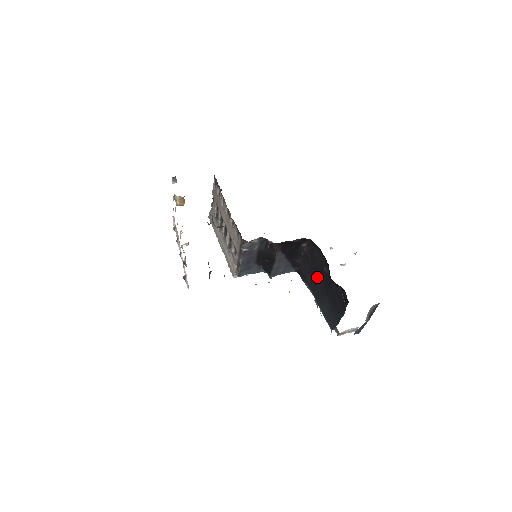
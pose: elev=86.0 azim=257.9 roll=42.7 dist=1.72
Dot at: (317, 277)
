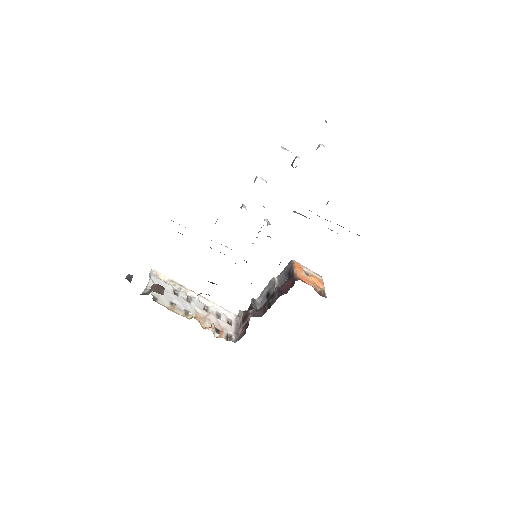
Dot at: occluded
